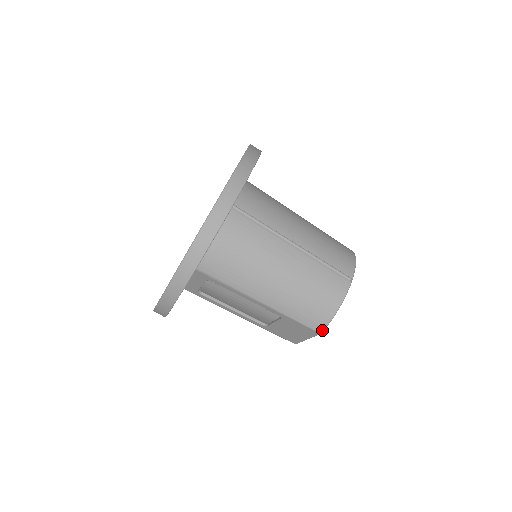
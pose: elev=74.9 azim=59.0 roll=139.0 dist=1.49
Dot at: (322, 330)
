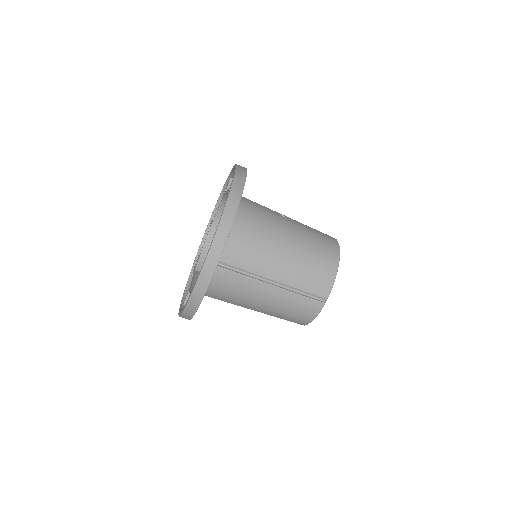
Dot at: (304, 325)
